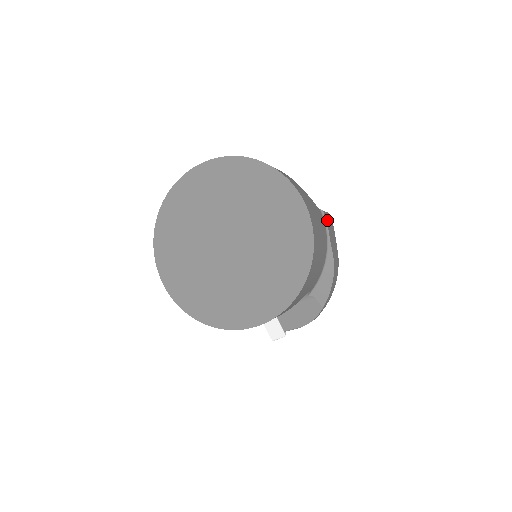
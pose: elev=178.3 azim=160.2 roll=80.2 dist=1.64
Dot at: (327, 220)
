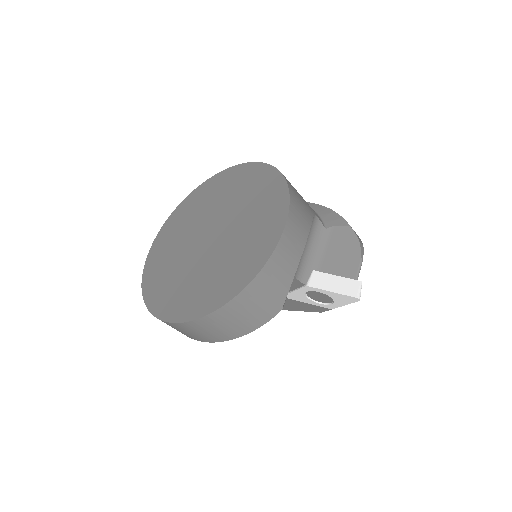
Dot at: occluded
